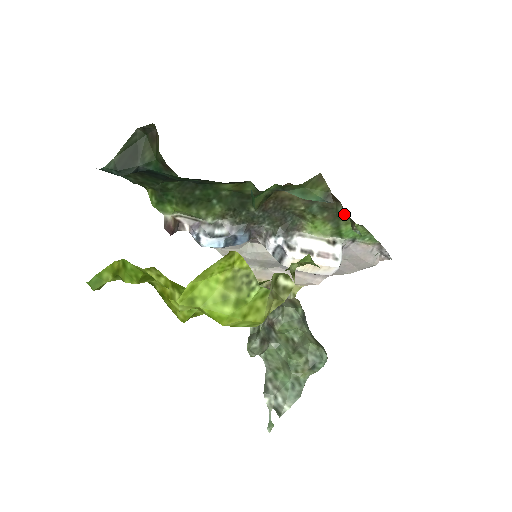
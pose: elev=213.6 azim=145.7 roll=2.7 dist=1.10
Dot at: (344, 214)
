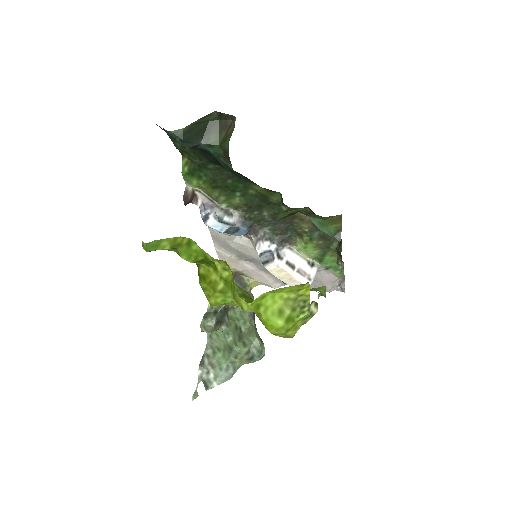
Dot at: (336, 248)
